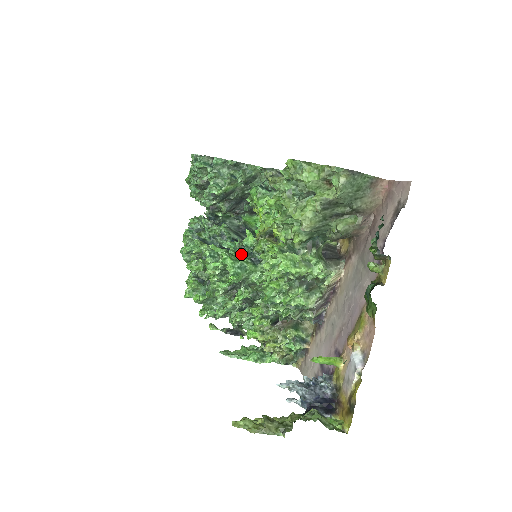
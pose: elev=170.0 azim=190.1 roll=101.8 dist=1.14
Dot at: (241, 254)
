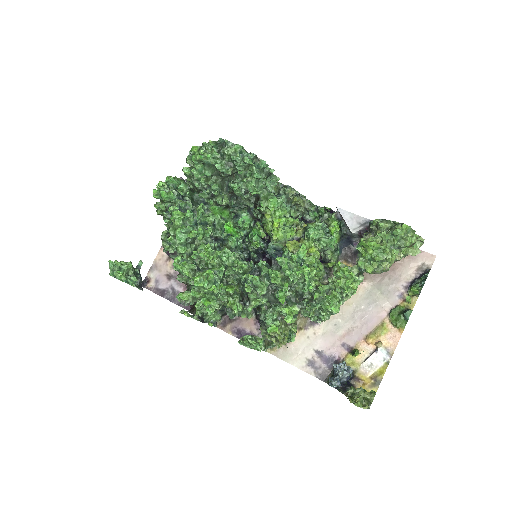
Dot at: occluded
